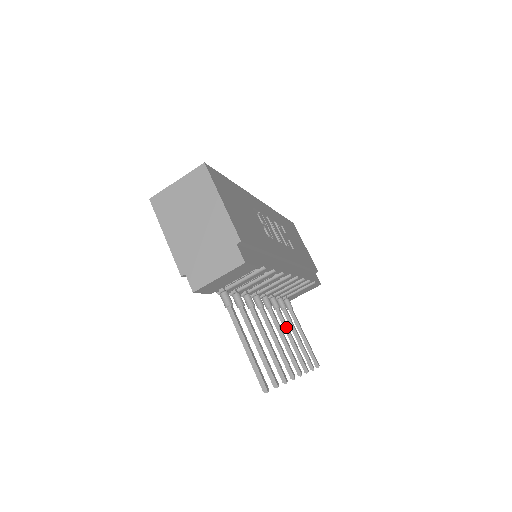
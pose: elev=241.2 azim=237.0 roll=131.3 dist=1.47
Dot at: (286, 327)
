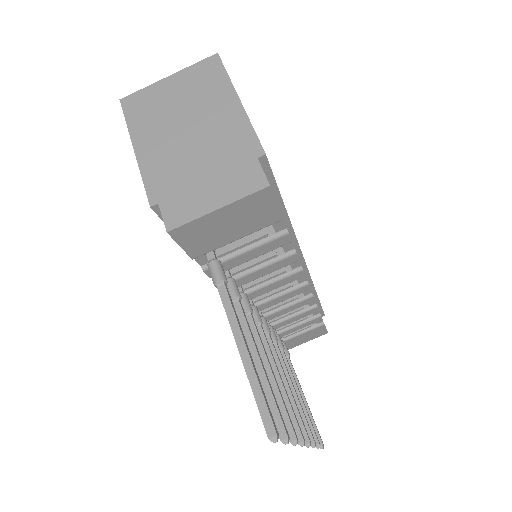
Dot at: (286, 371)
